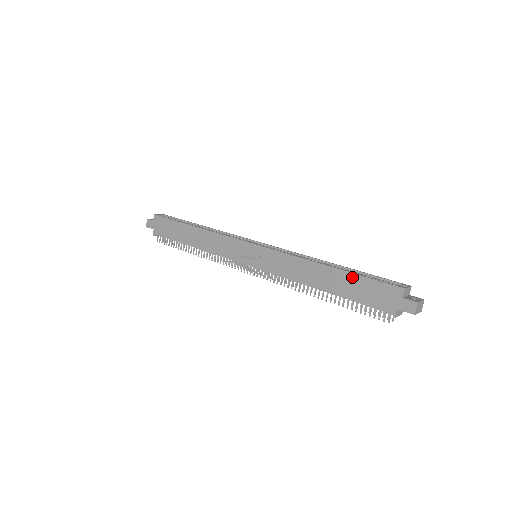
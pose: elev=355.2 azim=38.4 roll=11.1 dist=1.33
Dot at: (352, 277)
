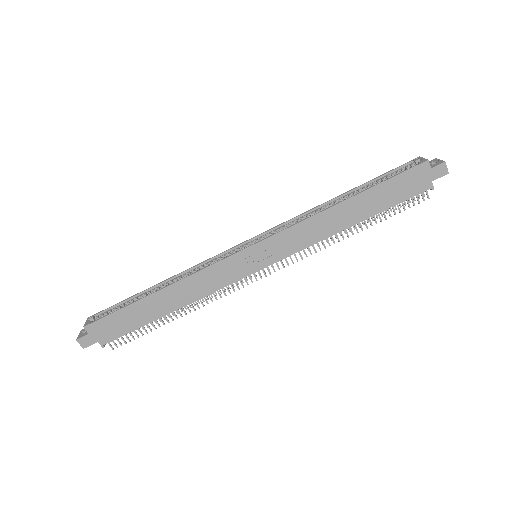
Dot at: (377, 189)
